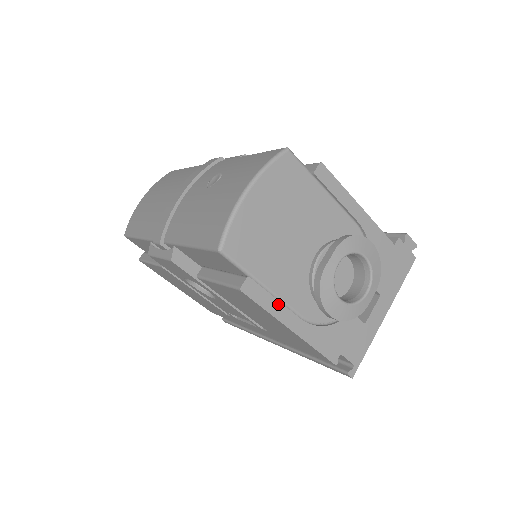
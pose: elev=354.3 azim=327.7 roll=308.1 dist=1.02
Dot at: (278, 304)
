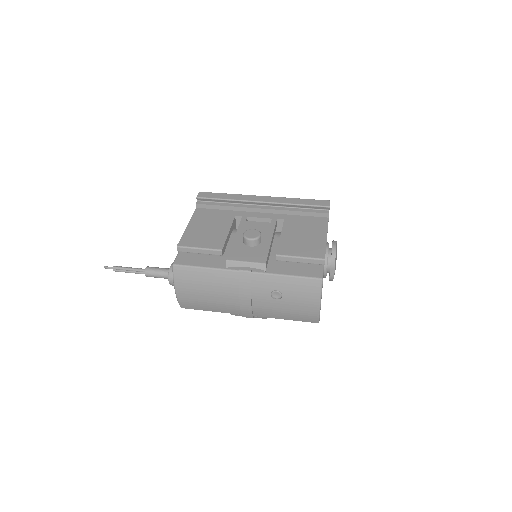
Dot at: occluded
